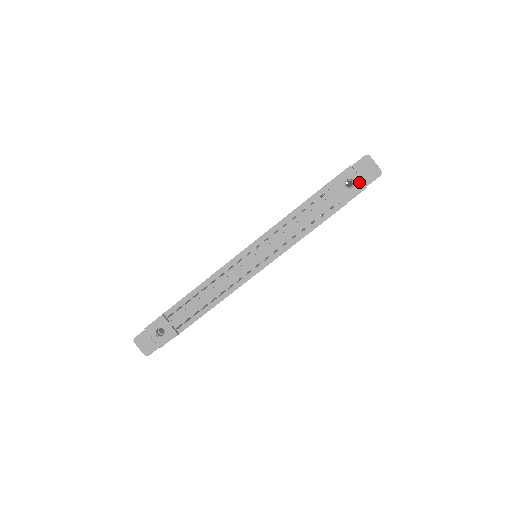
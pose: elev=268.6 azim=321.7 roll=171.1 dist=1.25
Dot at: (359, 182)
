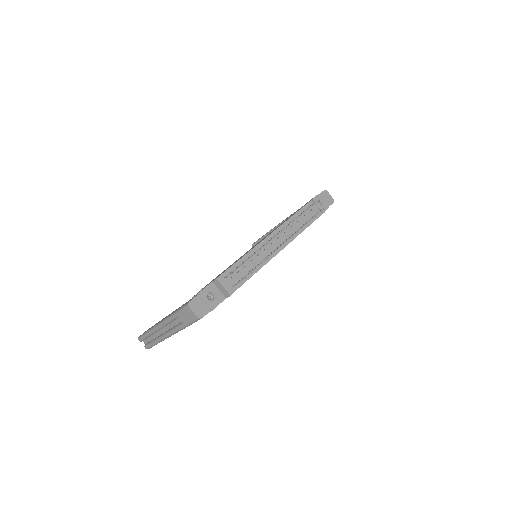
Dot at: (325, 204)
